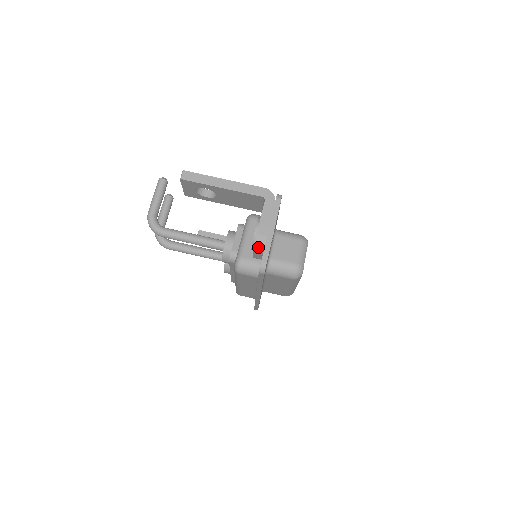
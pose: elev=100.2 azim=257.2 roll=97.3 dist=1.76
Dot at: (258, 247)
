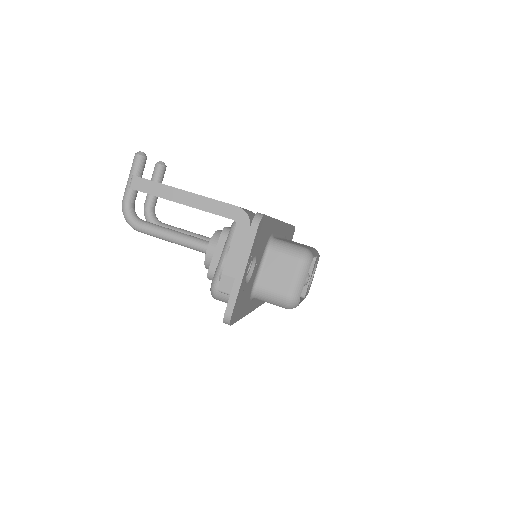
Dot at: (223, 291)
